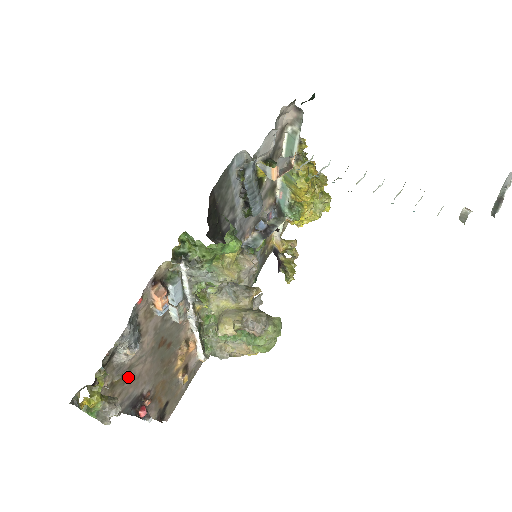
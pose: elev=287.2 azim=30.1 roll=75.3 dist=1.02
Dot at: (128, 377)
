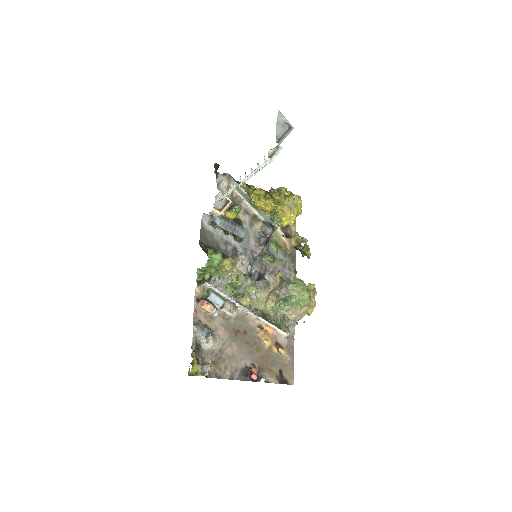
Dot at: (224, 357)
